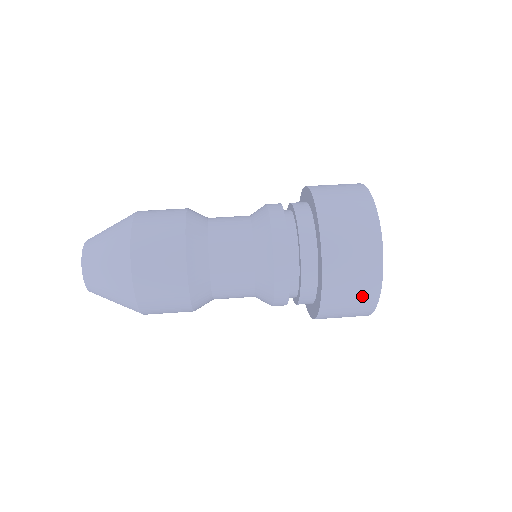
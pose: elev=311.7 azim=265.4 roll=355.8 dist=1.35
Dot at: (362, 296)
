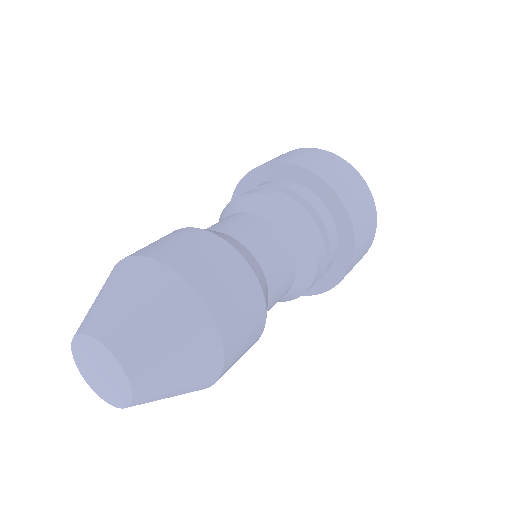
Dot at: (344, 170)
